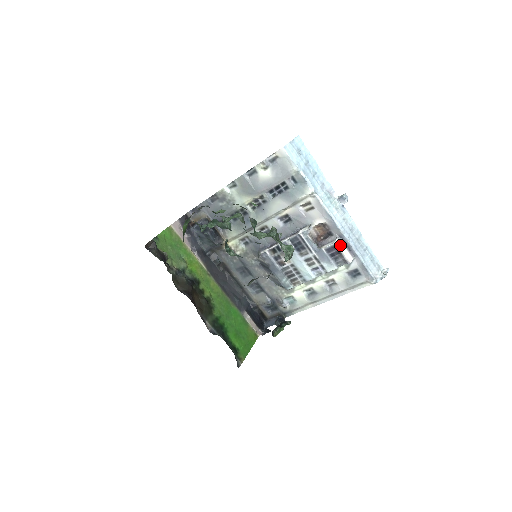
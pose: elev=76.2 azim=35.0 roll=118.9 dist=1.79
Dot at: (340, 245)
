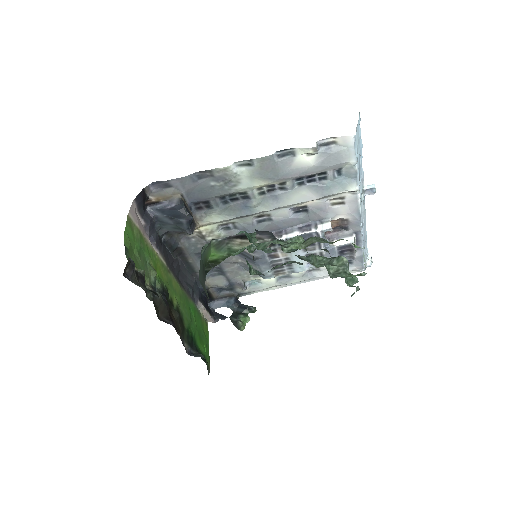
Dot at: occluded
